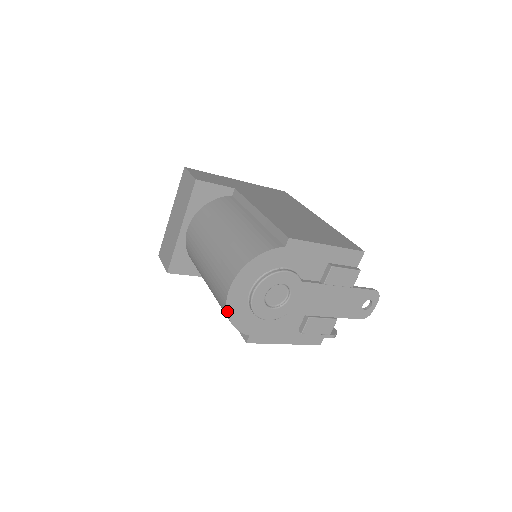
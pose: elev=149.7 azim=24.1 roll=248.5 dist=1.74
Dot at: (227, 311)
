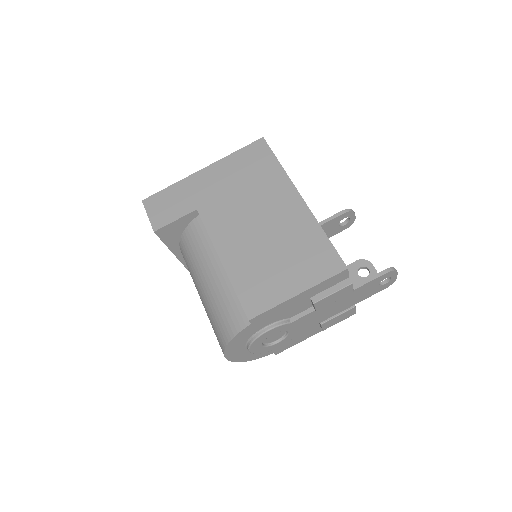
Dot at: occluded
